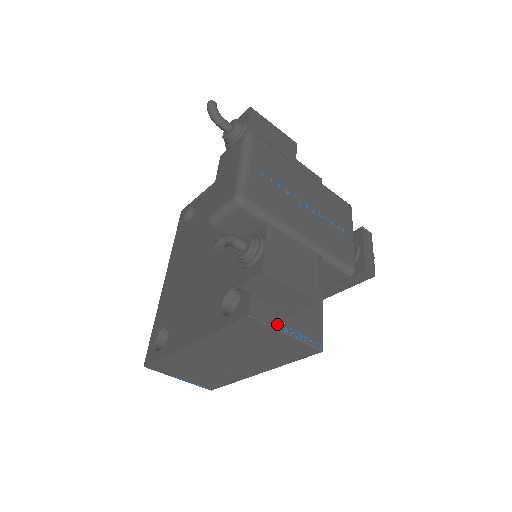
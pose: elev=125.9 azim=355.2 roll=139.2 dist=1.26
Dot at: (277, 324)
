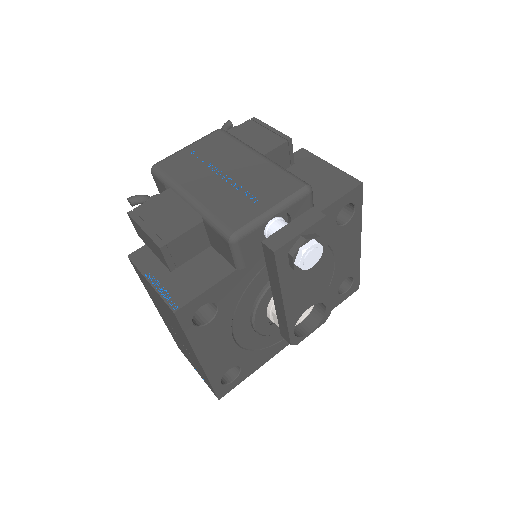
Dot at: (147, 271)
